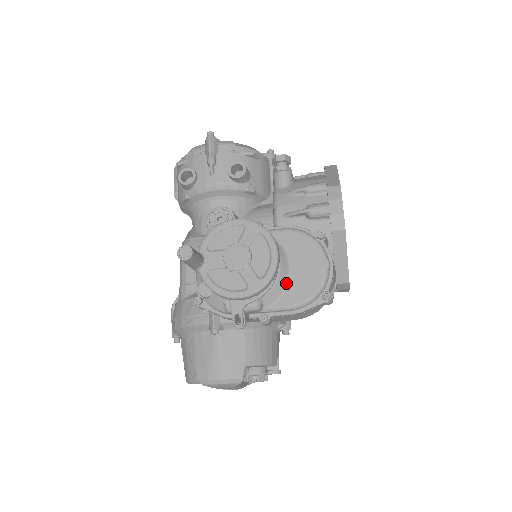
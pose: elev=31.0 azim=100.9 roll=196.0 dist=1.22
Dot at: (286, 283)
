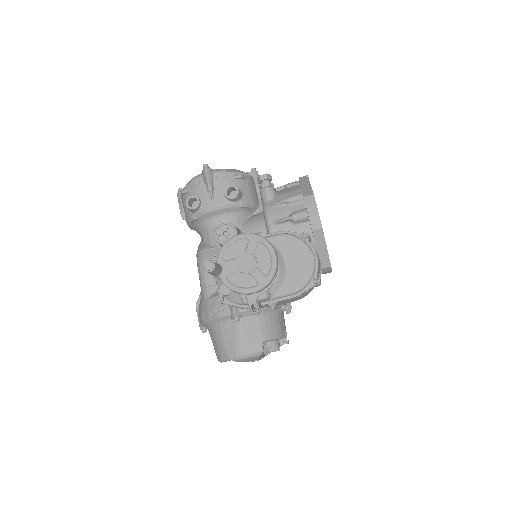
Dot at: (285, 275)
